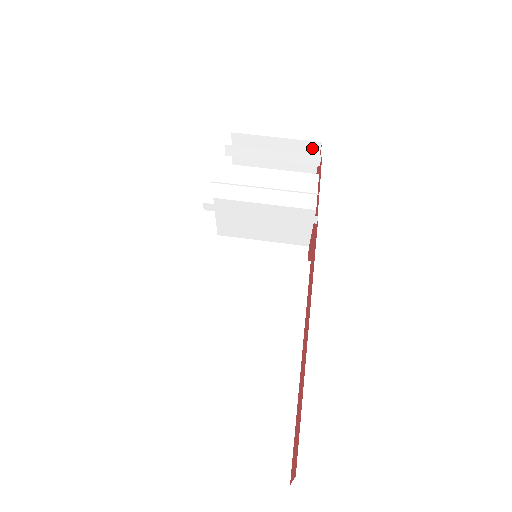
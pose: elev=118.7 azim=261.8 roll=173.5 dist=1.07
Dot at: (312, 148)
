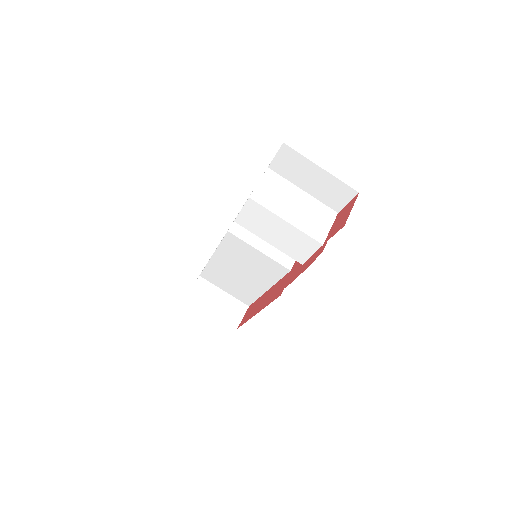
Dot at: occluded
